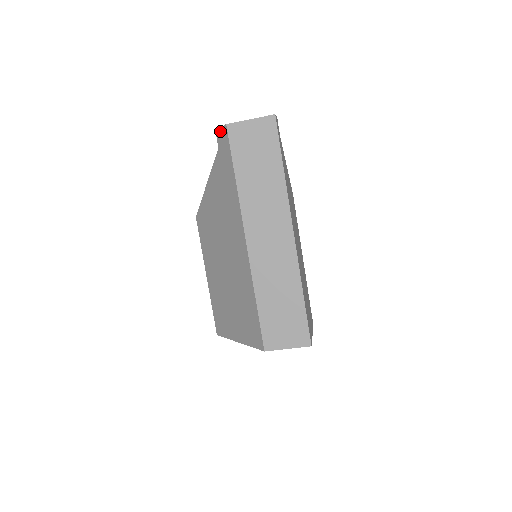
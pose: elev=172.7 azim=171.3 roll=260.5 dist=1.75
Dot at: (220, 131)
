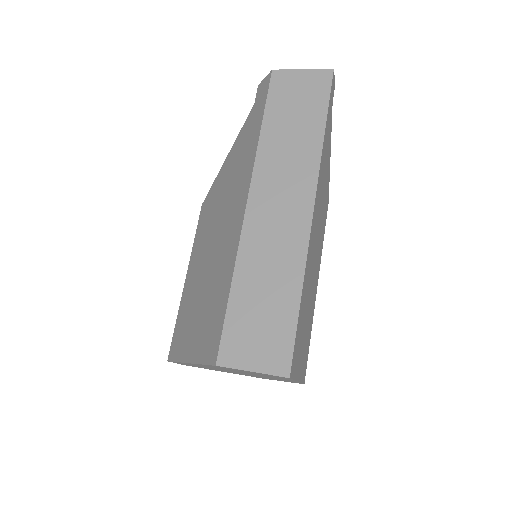
Dot at: (263, 82)
